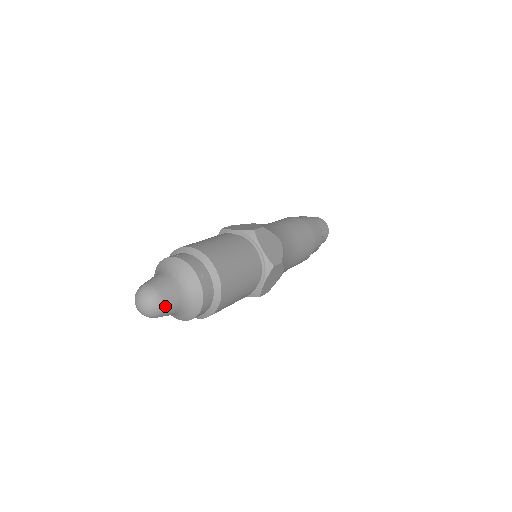
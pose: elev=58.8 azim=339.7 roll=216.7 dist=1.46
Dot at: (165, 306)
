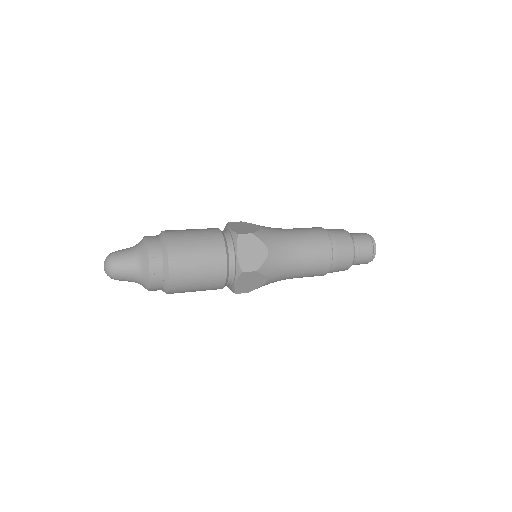
Dot at: (117, 260)
